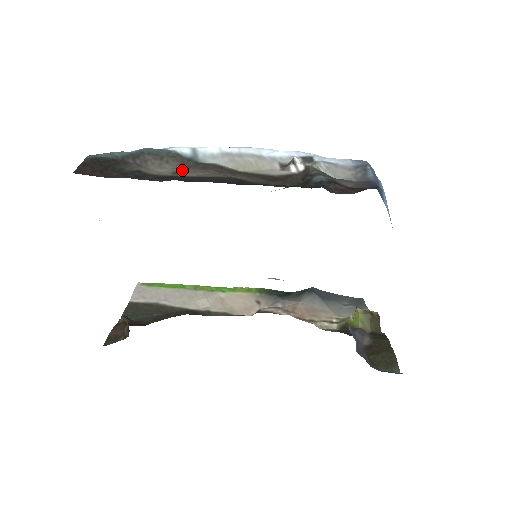
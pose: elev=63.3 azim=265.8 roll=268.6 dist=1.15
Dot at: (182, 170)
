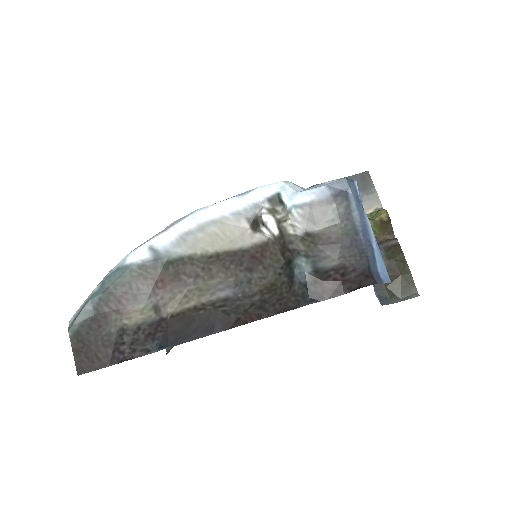
Dot at: (160, 300)
